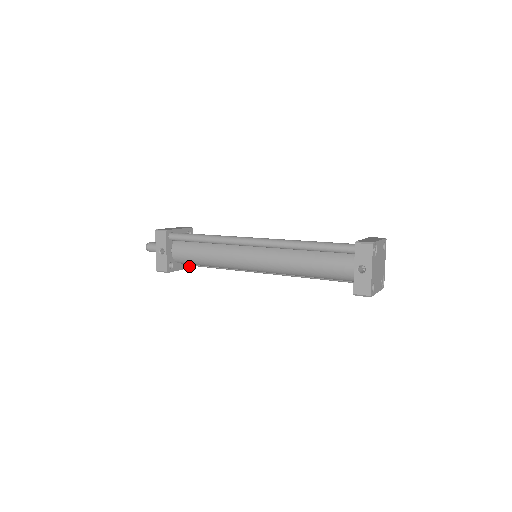
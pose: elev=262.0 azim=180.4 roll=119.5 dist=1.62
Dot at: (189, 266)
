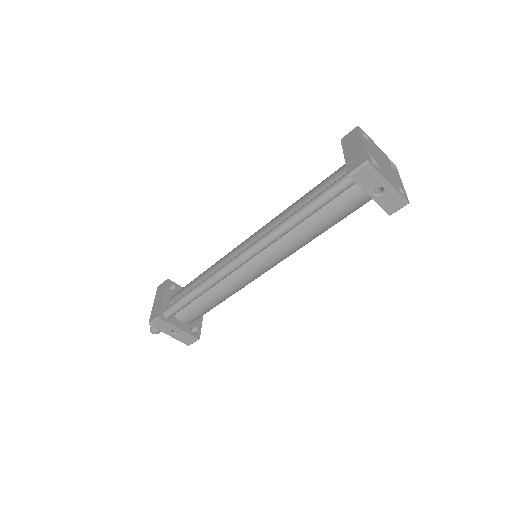
Dot at: occluded
